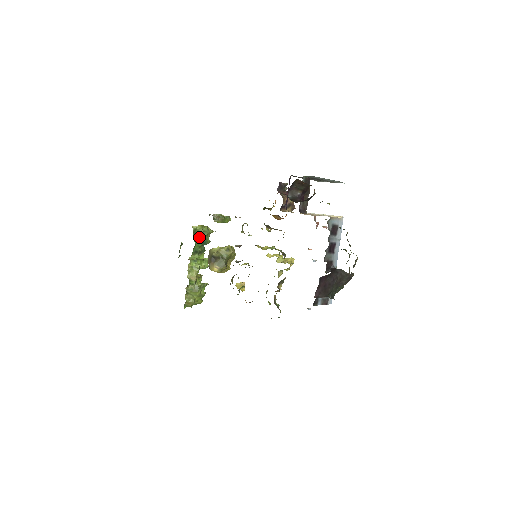
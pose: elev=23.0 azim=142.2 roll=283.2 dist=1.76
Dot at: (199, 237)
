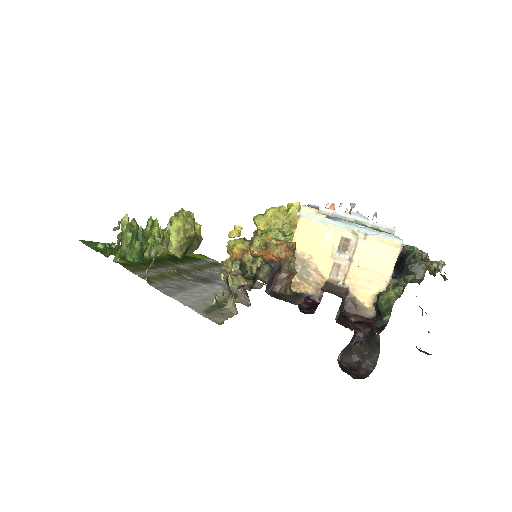
Dot at: (132, 251)
